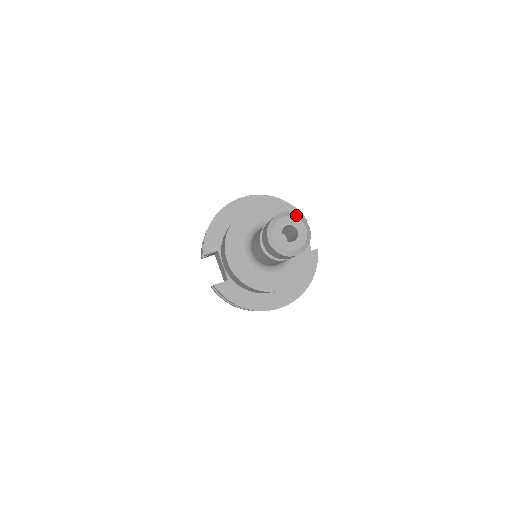
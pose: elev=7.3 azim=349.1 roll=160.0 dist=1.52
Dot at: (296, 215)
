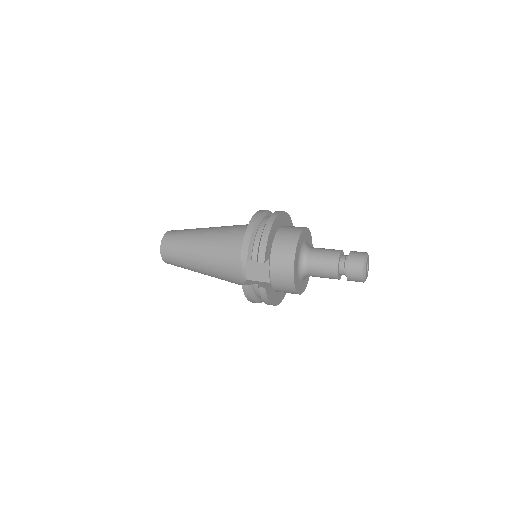
Dot at: (368, 255)
